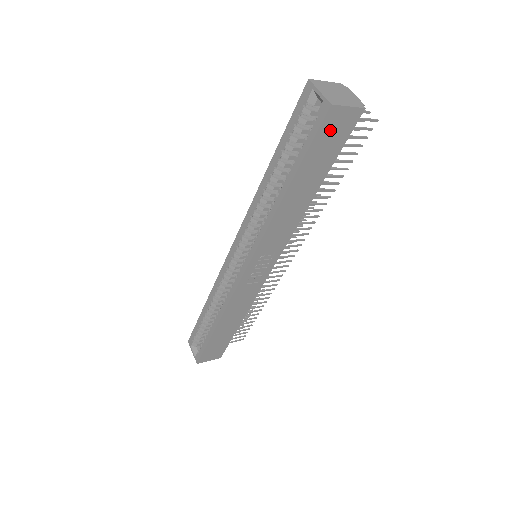
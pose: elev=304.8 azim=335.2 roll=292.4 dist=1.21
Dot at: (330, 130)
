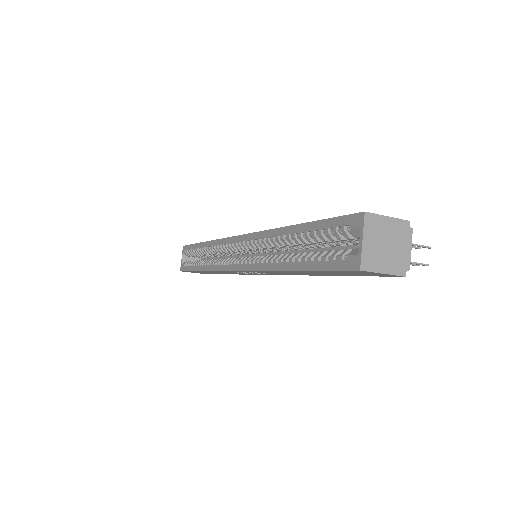
Dot at: (354, 272)
